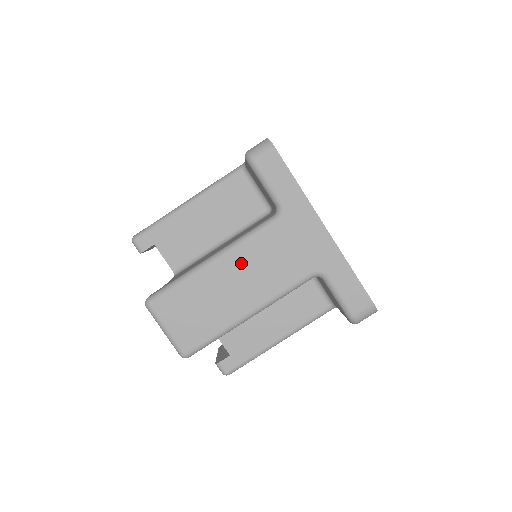
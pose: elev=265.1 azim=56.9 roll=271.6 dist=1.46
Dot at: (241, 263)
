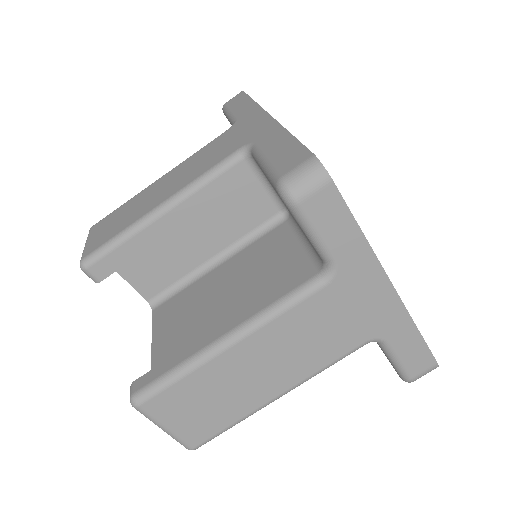
Dot at: (270, 343)
